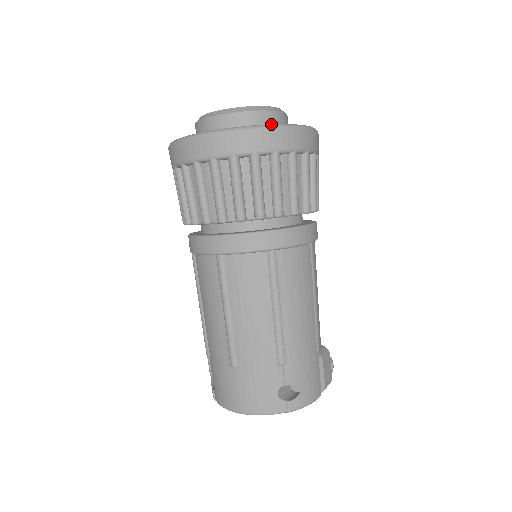
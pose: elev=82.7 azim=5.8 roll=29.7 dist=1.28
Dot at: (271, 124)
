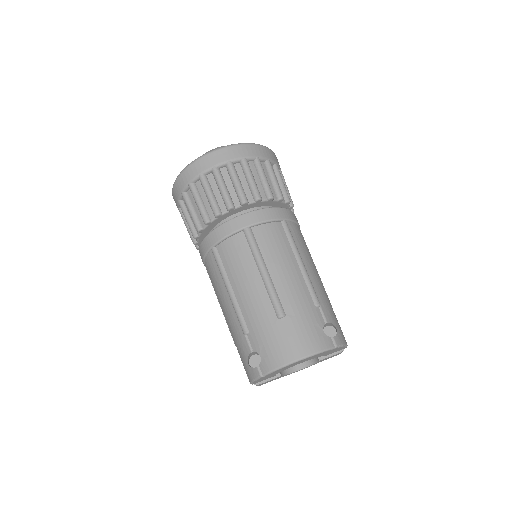
Dot at: occluded
